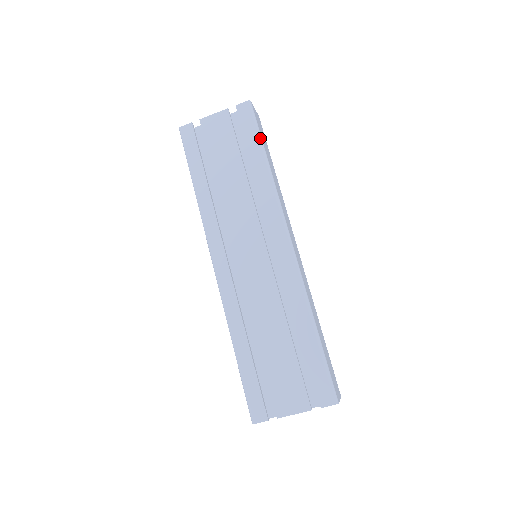
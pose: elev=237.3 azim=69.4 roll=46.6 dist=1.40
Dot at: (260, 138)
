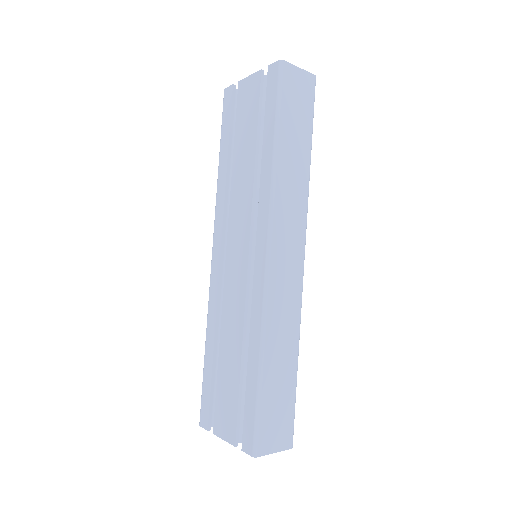
Dot at: (277, 114)
